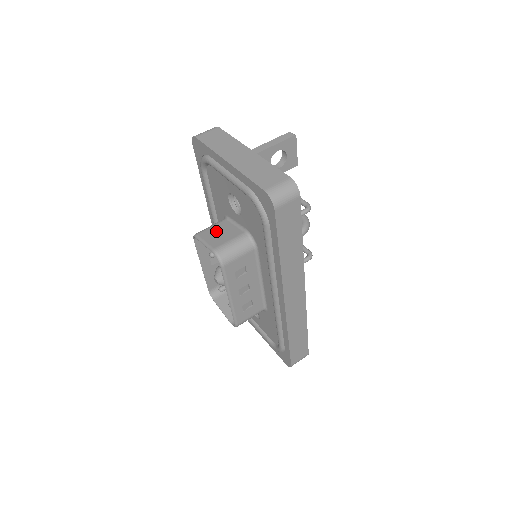
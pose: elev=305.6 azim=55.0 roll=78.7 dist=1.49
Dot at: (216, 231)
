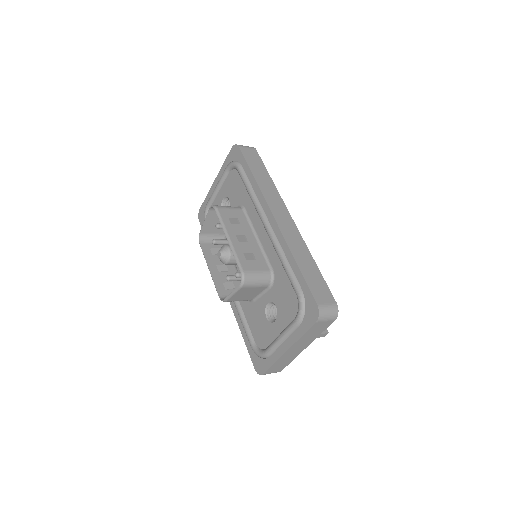
Dot at: occluded
